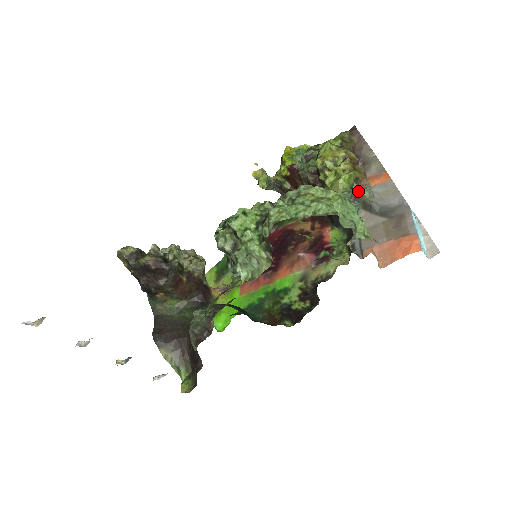
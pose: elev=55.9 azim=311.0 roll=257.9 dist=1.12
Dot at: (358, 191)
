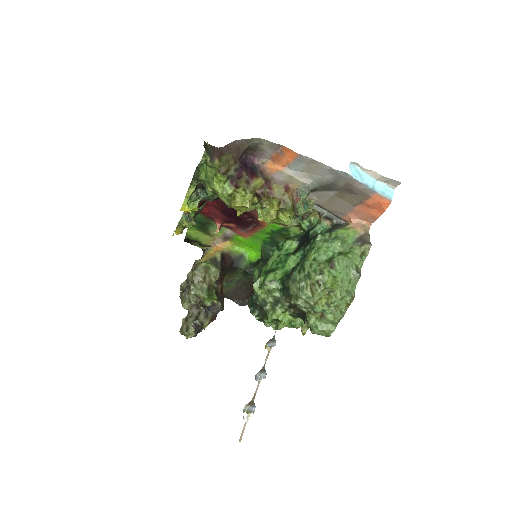
Dot at: (304, 213)
